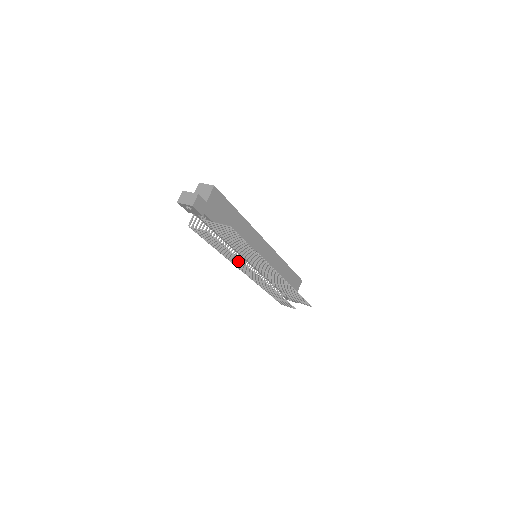
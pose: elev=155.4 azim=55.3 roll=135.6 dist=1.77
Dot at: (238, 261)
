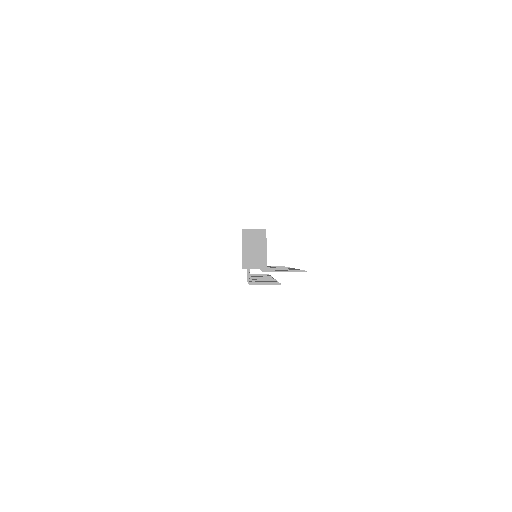
Dot at: occluded
